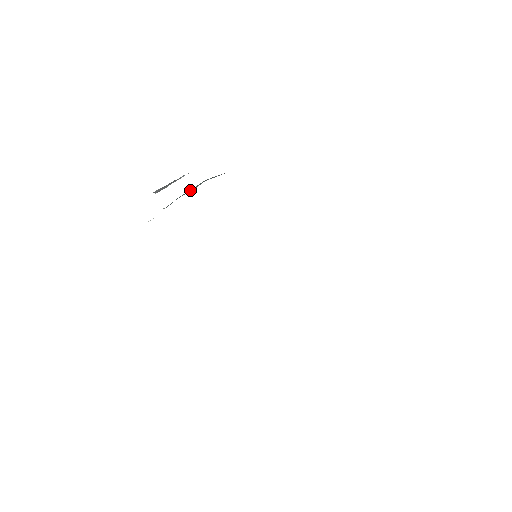
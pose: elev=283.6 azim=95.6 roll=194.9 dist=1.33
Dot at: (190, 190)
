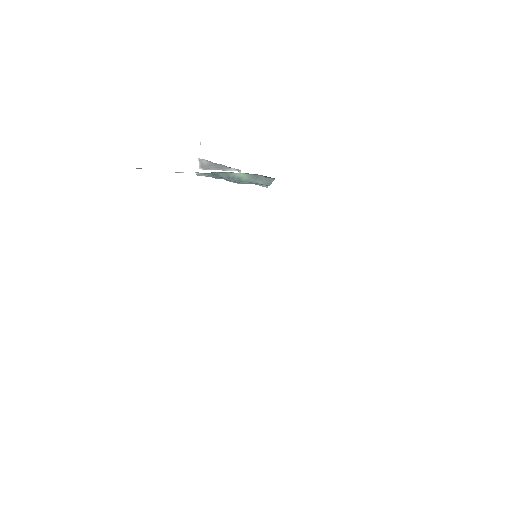
Dot at: (232, 178)
